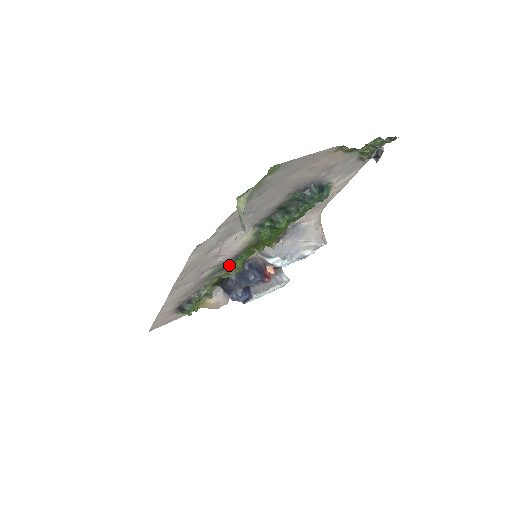
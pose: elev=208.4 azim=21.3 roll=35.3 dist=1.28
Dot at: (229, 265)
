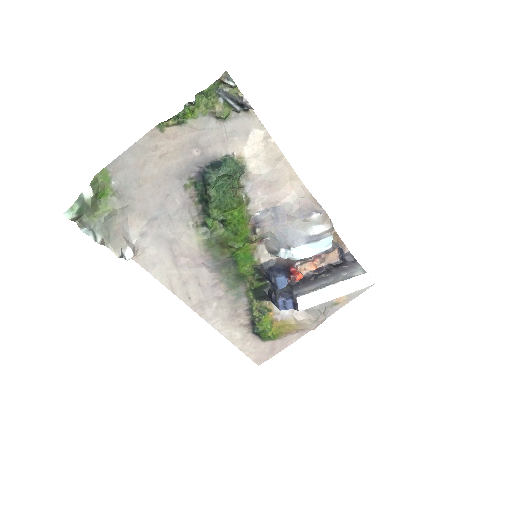
Dot at: (237, 274)
